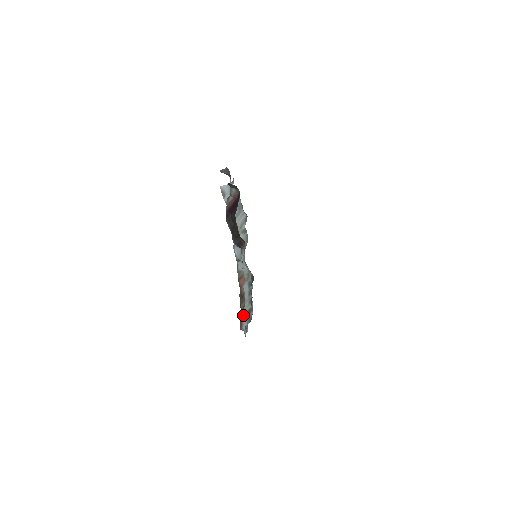
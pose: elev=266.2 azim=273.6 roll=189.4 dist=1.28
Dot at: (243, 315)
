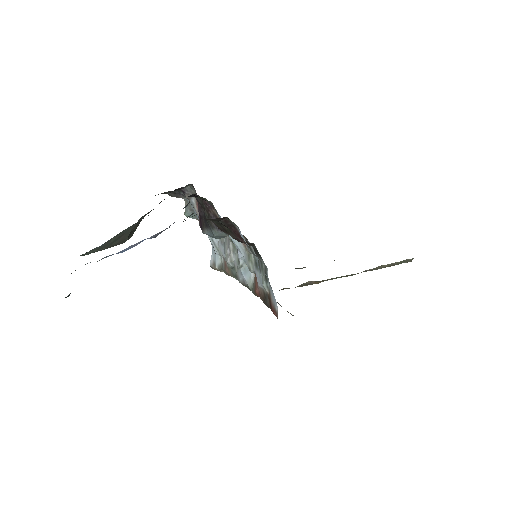
Dot at: (270, 300)
